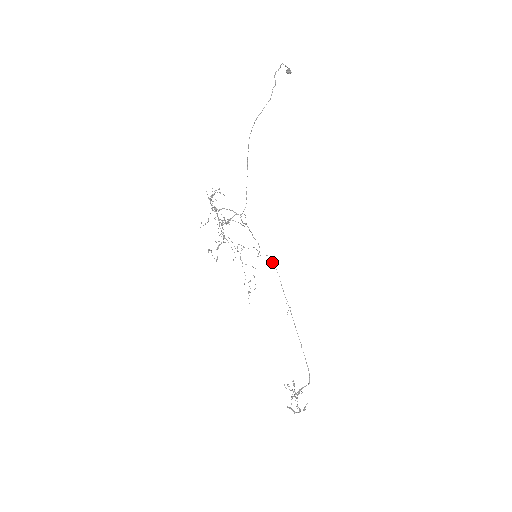
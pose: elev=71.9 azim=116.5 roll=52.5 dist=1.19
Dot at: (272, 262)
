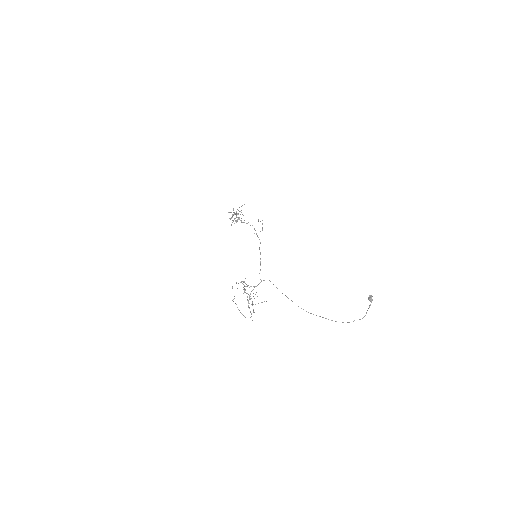
Dot at: occluded
